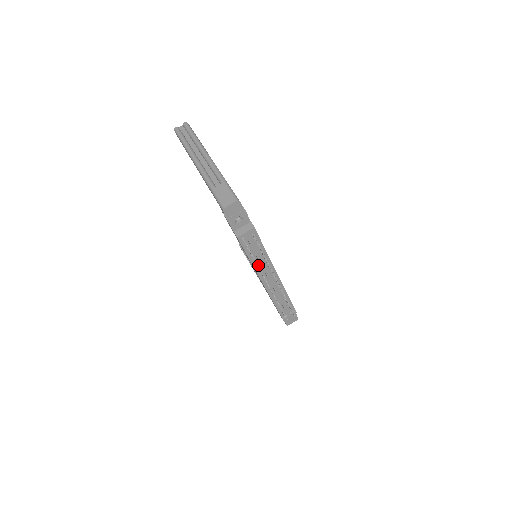
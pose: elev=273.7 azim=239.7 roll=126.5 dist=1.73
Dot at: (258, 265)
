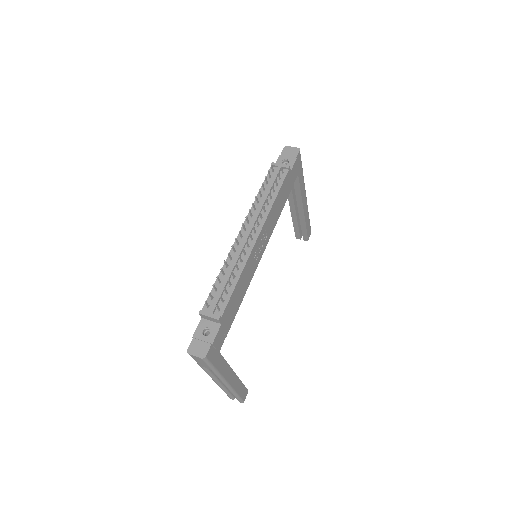
Dot at: (257, 208)
